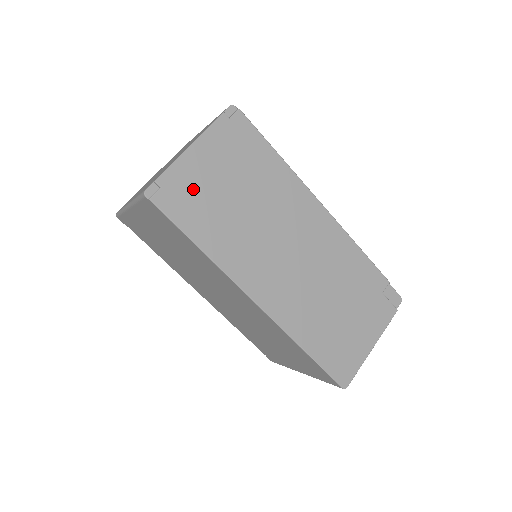
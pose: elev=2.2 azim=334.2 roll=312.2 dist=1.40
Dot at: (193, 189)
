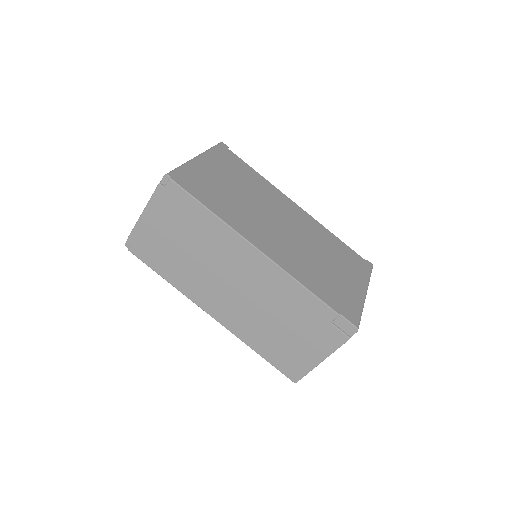
Dot at: (151, 242)
